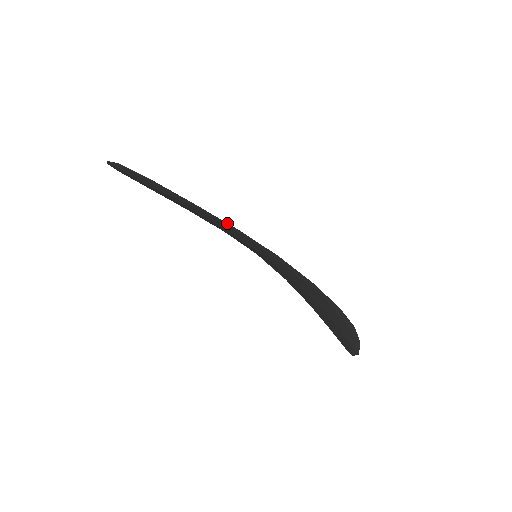
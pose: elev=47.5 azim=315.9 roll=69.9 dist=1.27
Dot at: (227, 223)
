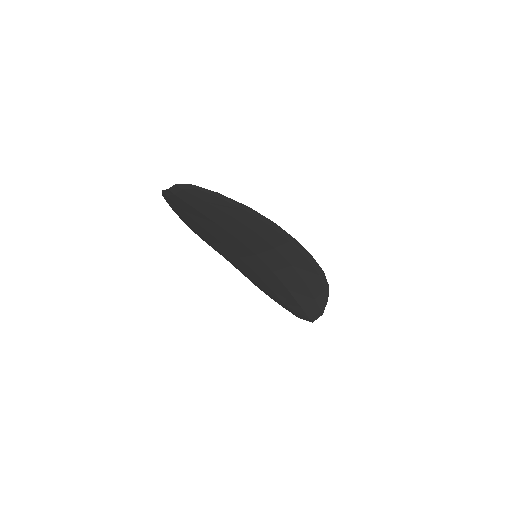
Dot at: (268, 219)
